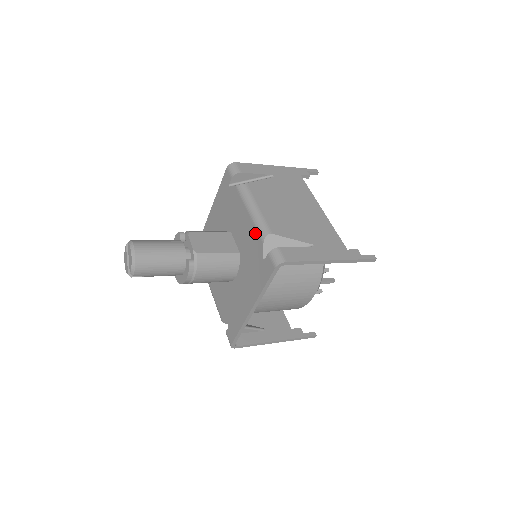
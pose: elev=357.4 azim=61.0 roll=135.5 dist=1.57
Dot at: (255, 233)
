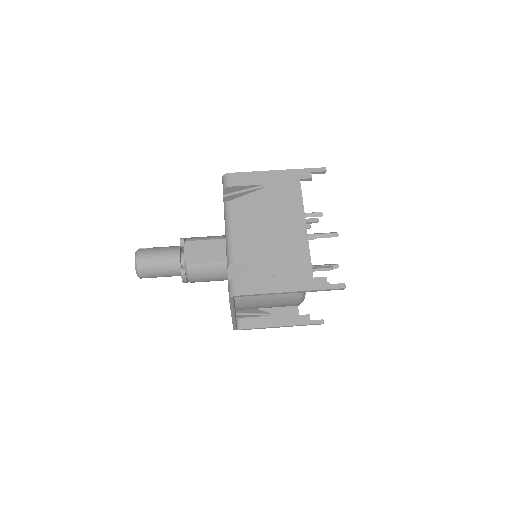
Dot at: occluded
